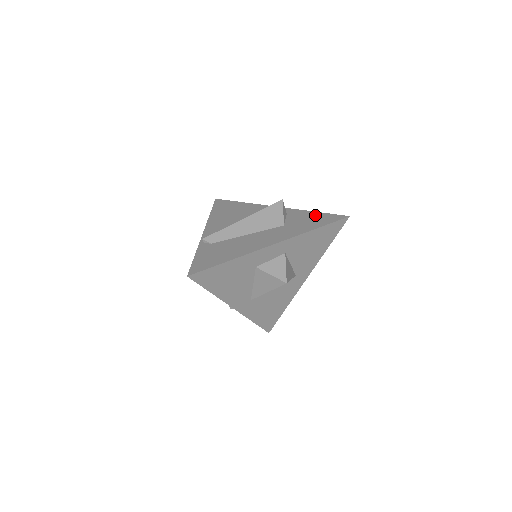
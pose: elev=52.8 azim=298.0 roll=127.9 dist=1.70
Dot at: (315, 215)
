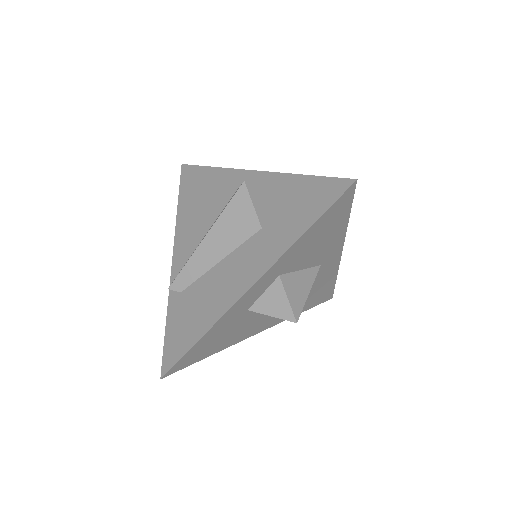
Dot at: (303, 187)
